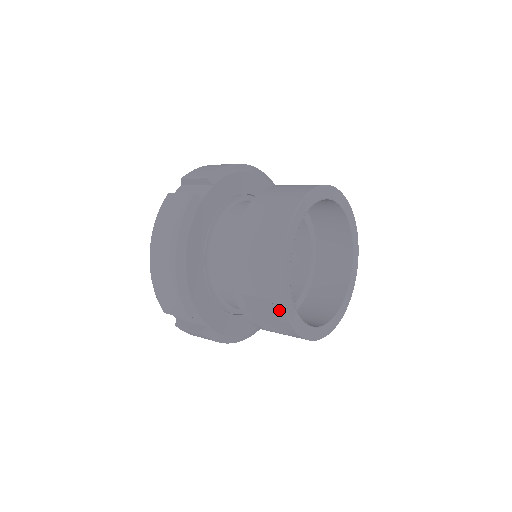
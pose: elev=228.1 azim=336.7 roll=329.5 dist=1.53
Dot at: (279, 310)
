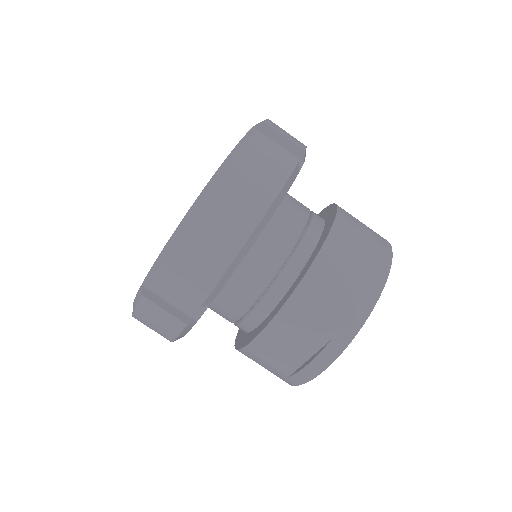
Dot at: (329, 353)
